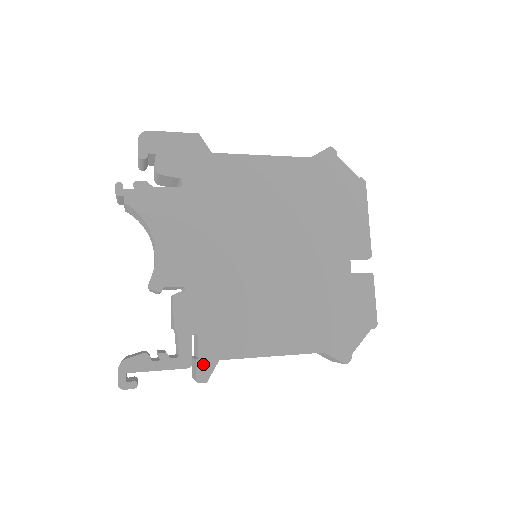
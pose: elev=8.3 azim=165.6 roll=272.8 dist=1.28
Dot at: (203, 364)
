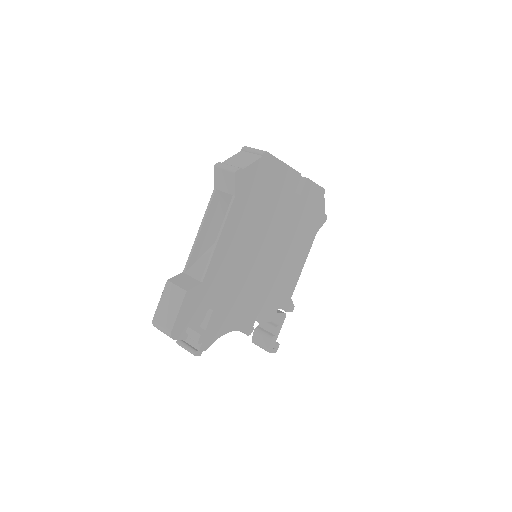
Dot at: (288, 308)
